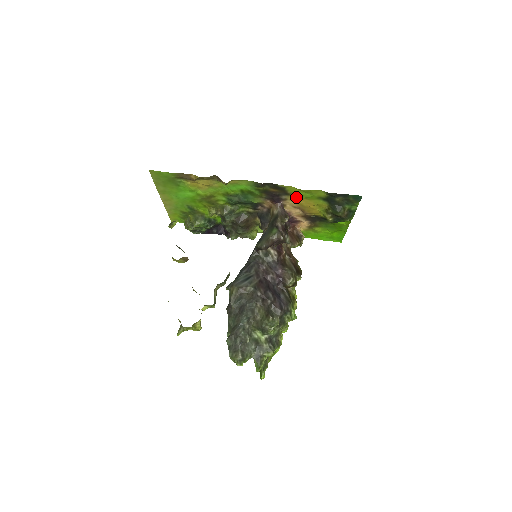
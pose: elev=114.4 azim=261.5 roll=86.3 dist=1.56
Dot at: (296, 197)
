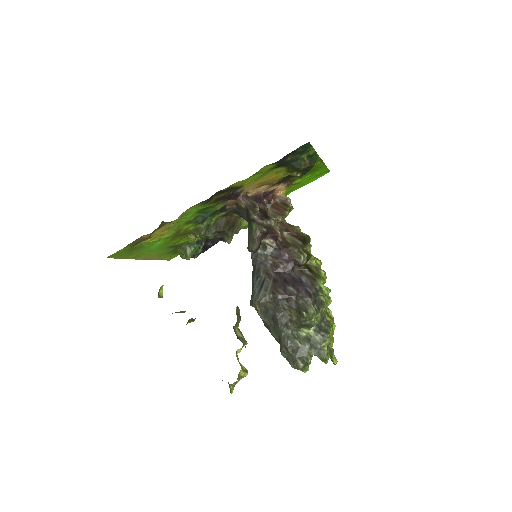
Dot at: (249, 183)
